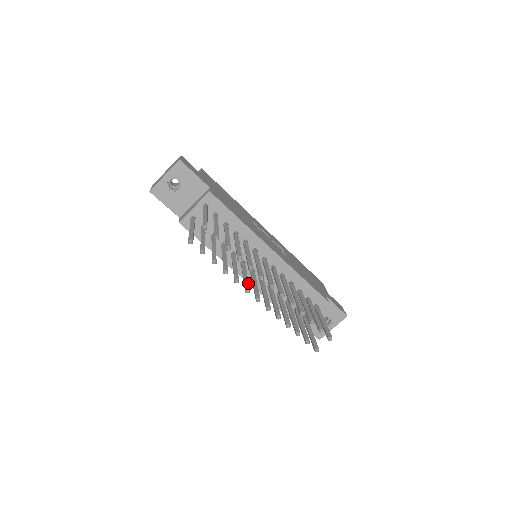
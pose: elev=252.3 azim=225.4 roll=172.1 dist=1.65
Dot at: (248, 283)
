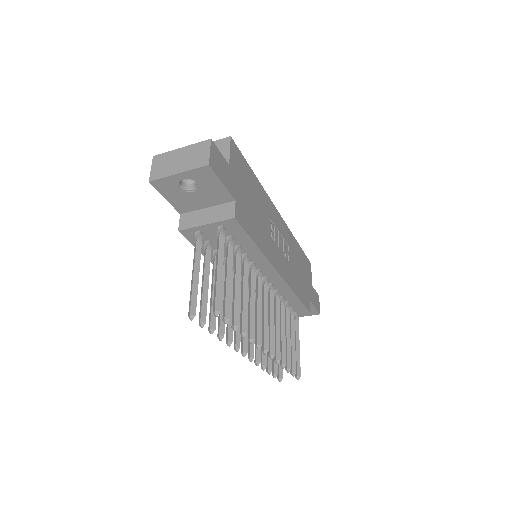
Dot at: occluded
